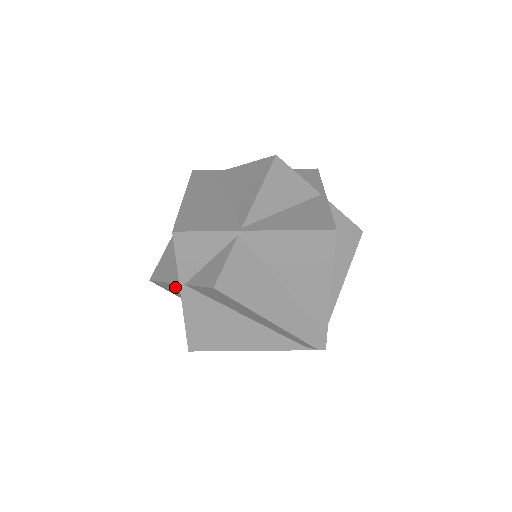
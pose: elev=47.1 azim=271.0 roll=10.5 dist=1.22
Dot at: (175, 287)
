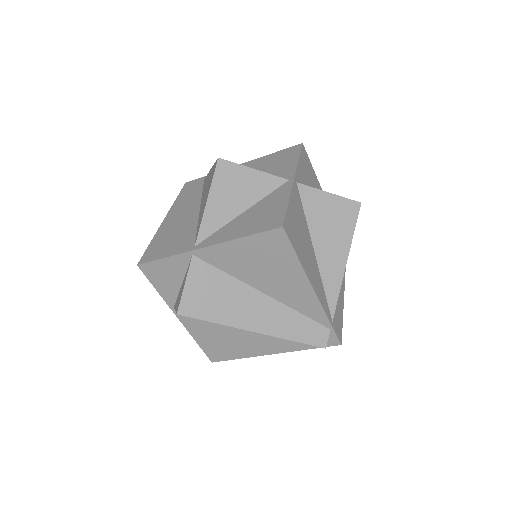
Dot at: occluded
